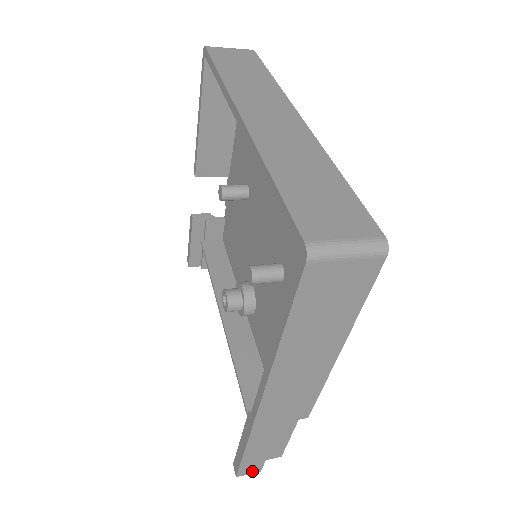
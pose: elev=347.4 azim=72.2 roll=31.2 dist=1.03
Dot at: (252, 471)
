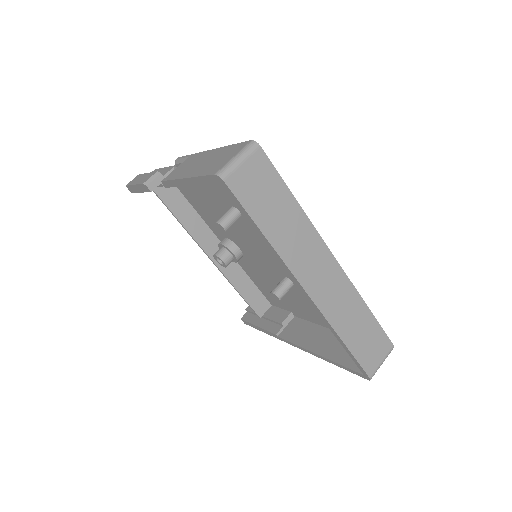
Dot at: occluded
